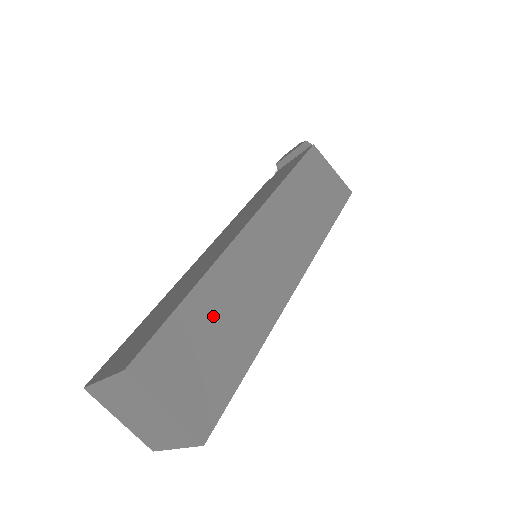
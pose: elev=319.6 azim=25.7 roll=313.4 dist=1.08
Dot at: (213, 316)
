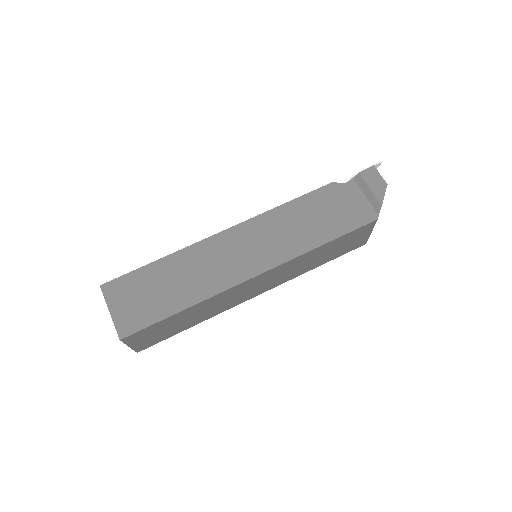
Dot at: (186, 317)
